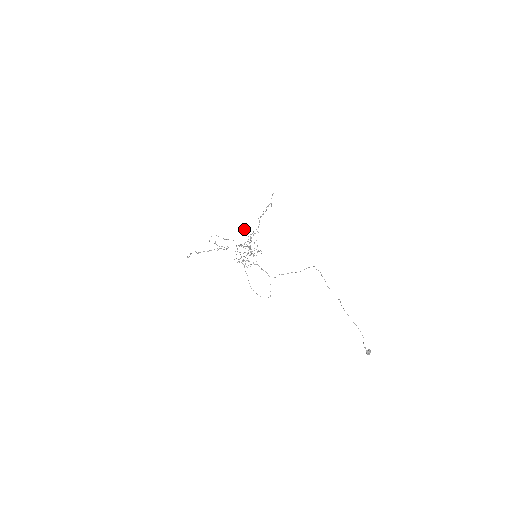
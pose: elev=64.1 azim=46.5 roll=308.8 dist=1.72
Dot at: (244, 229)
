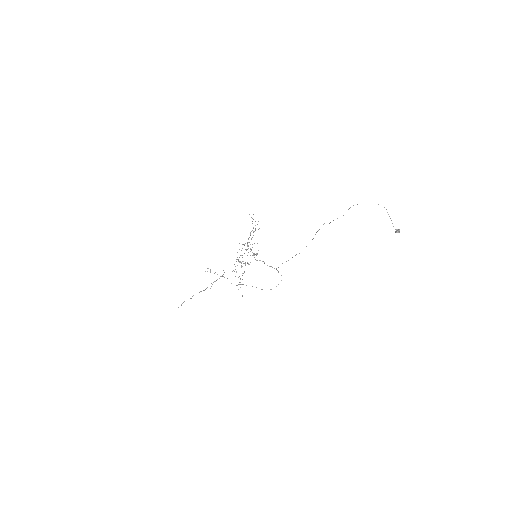
Dot at: occluded
